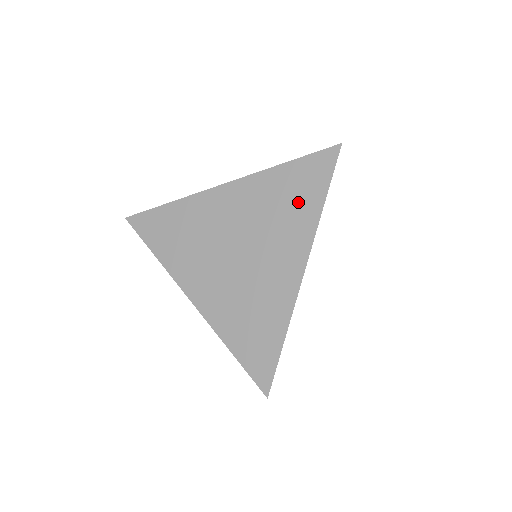
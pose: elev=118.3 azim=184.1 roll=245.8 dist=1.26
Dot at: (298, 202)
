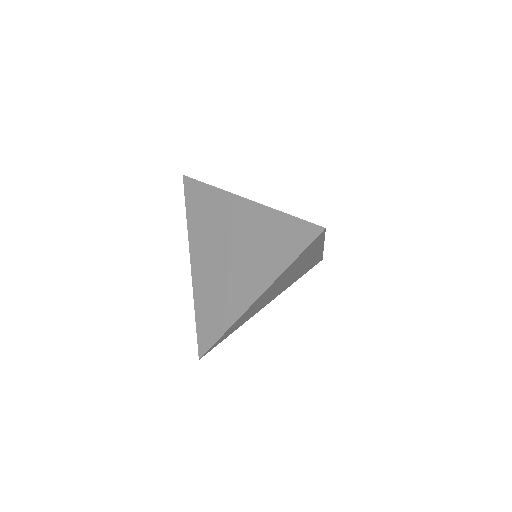
Dot at: (276, 250)
